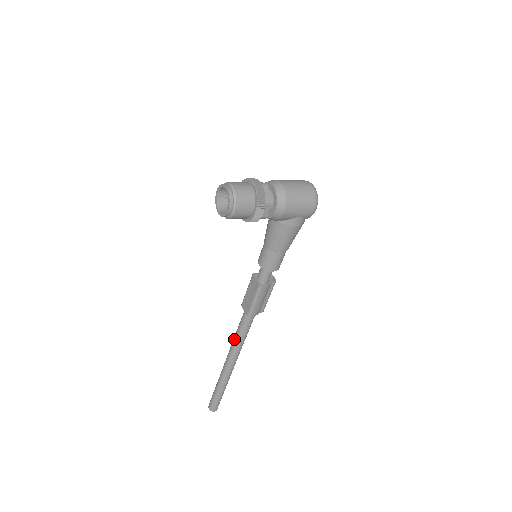
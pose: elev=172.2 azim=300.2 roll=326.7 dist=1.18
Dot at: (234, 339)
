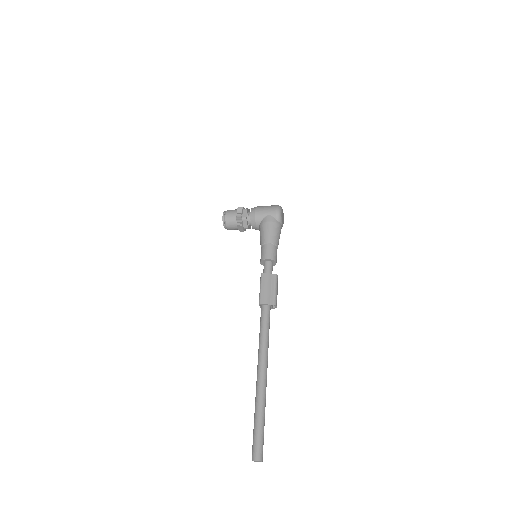
Dot at: (259, 342)
